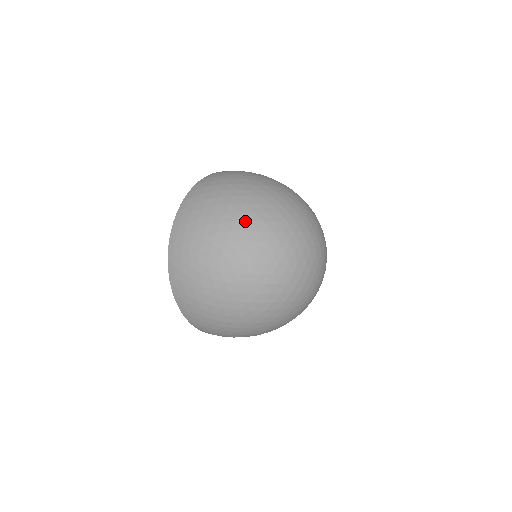
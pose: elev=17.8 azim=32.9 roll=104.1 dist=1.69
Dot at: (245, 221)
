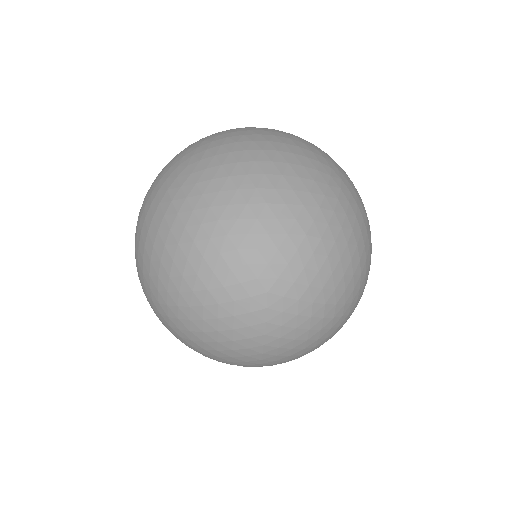
Dot at: (150, 246)
